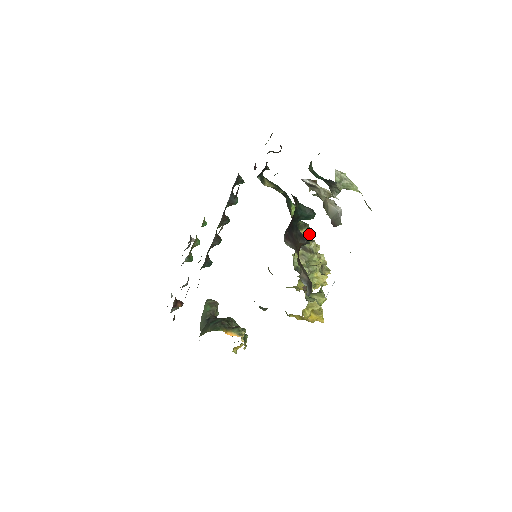
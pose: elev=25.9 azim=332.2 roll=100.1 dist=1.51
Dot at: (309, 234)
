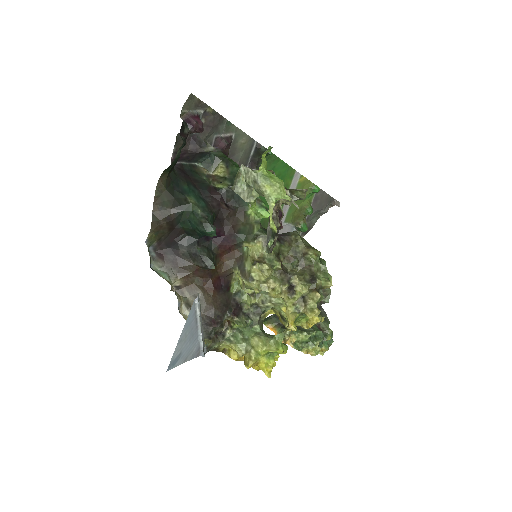
Dot at: (259, 251)
